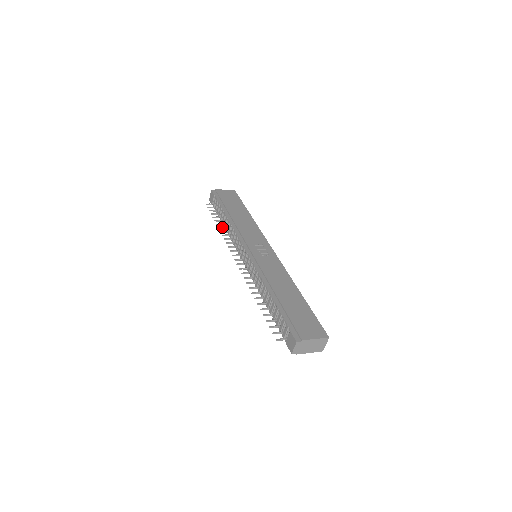
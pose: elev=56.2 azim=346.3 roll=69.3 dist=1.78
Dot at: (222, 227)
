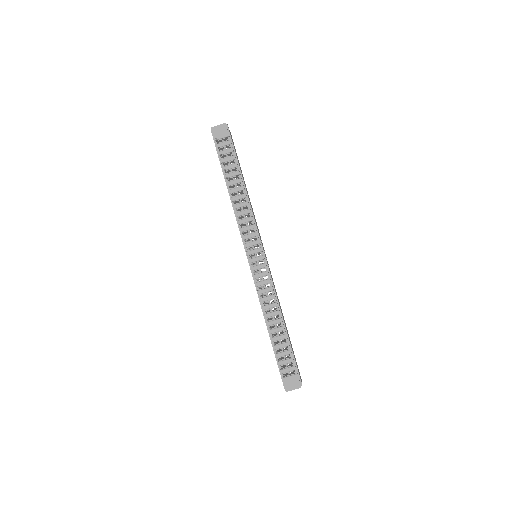
Dot at: occluded
